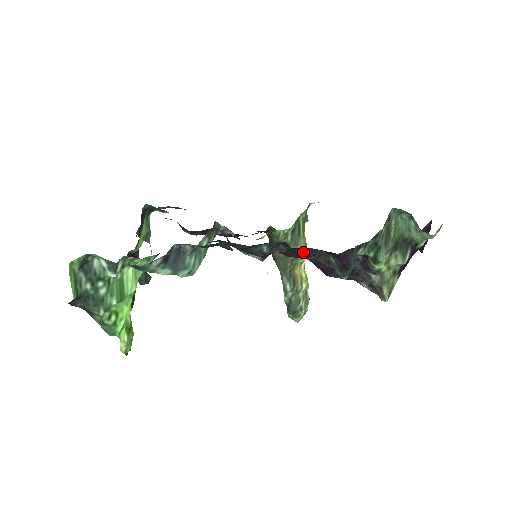
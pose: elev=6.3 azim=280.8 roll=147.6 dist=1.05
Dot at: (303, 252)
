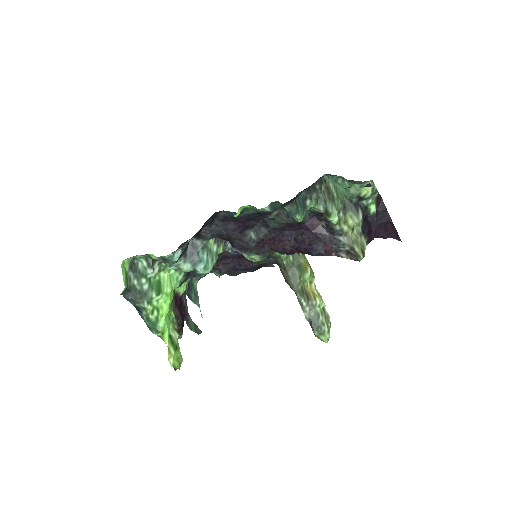
Dot at: (286, 239)
